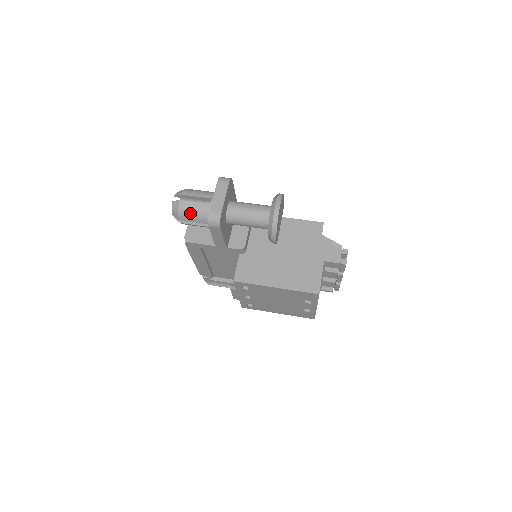
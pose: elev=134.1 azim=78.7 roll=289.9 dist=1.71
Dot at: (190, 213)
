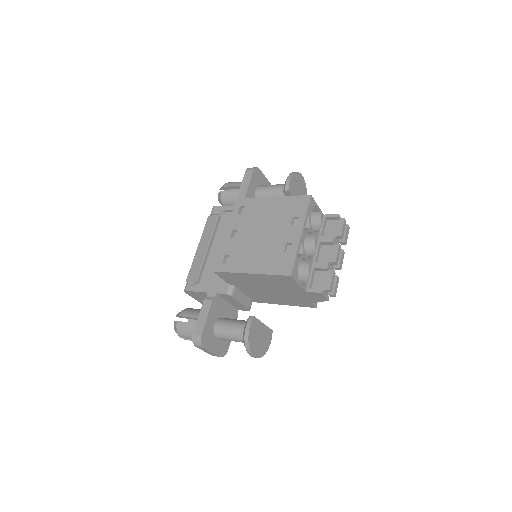
Dot at: (235, 182)
